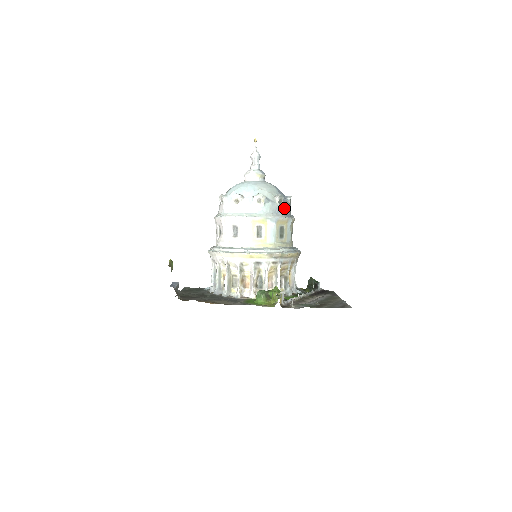
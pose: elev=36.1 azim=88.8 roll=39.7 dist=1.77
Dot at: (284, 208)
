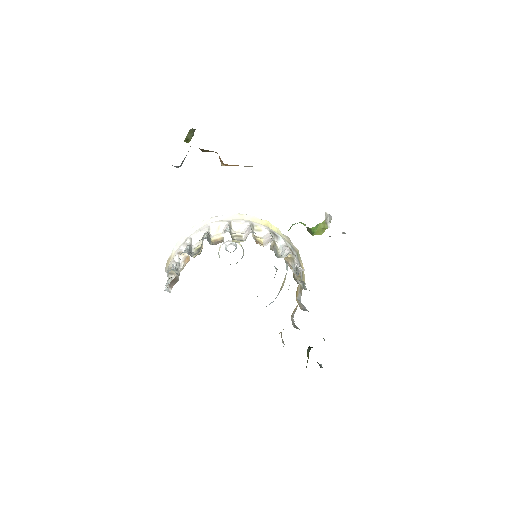
Dot at: occluded
